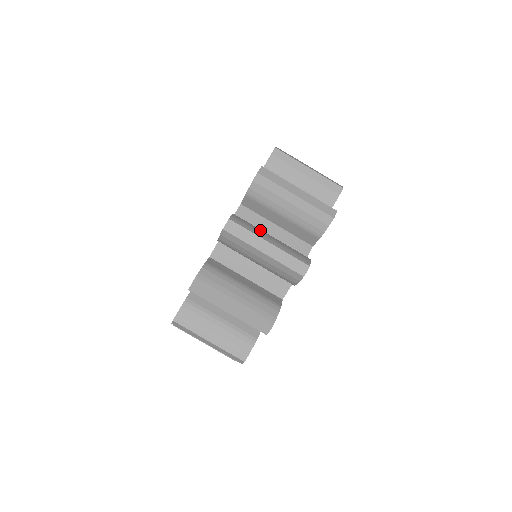
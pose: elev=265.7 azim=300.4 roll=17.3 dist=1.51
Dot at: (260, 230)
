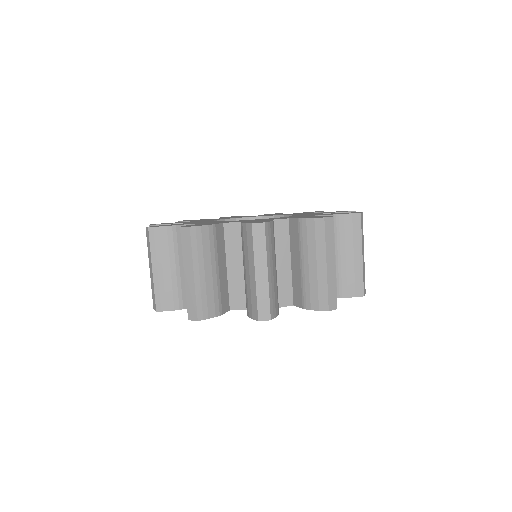
Dot at: (210, 258)
